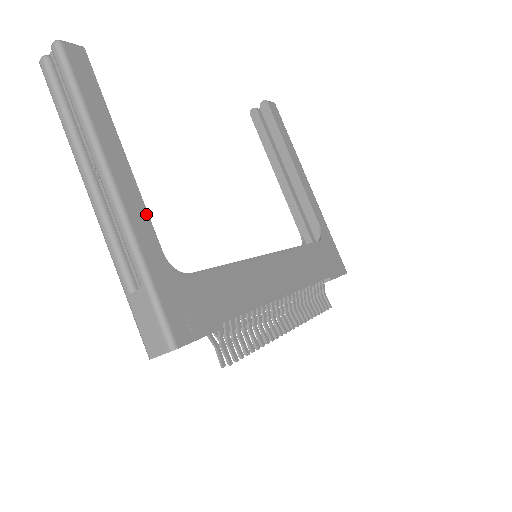
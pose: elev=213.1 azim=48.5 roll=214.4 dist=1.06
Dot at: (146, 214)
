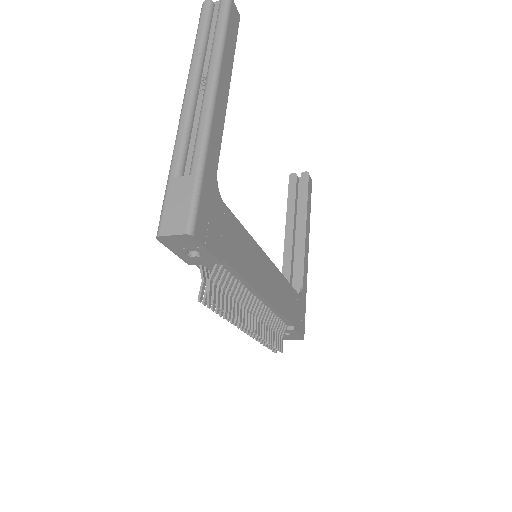
Dot at: (221, 135)
